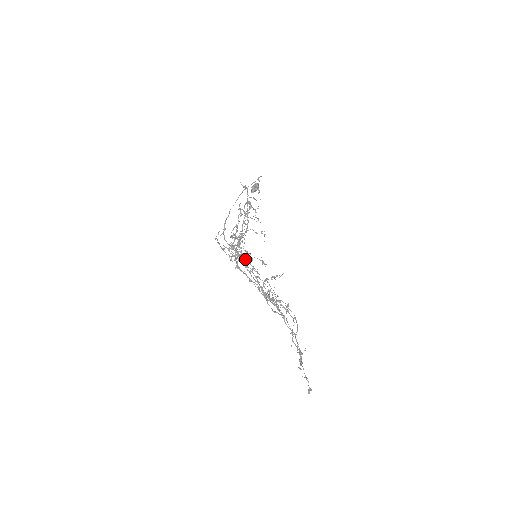
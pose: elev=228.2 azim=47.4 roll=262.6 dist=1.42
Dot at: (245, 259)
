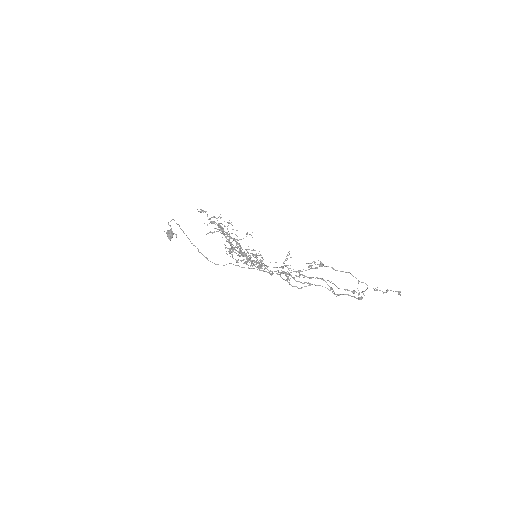
Dot at: (254, 261)
